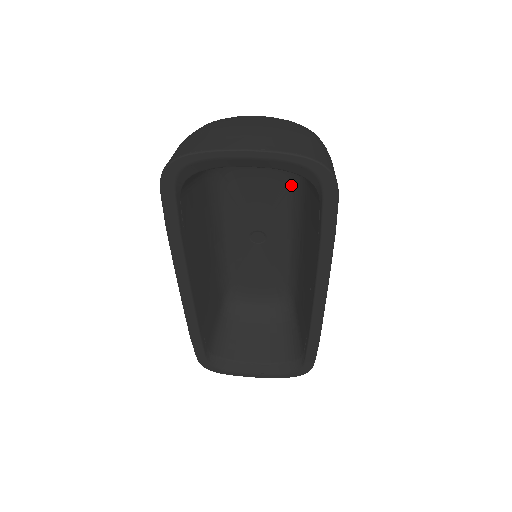
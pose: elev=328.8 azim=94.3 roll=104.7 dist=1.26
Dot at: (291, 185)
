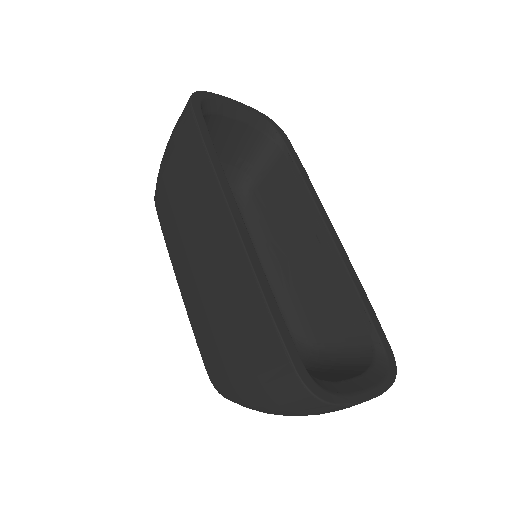
Dot at: (241, 212)
